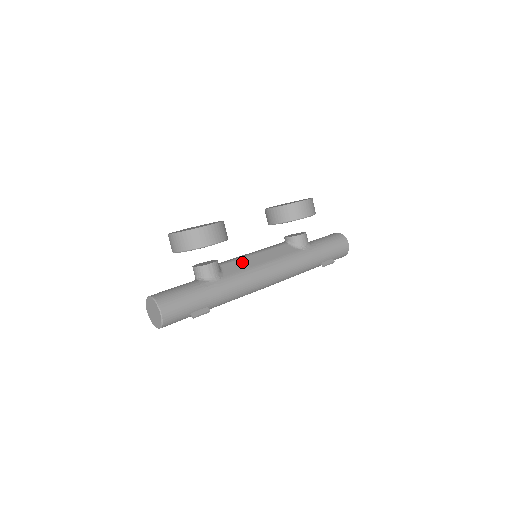
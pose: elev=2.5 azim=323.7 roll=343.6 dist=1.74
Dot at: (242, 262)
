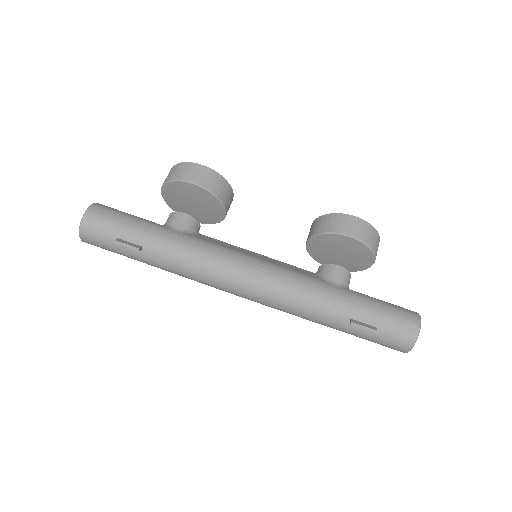
Dot at: (229, 245)
